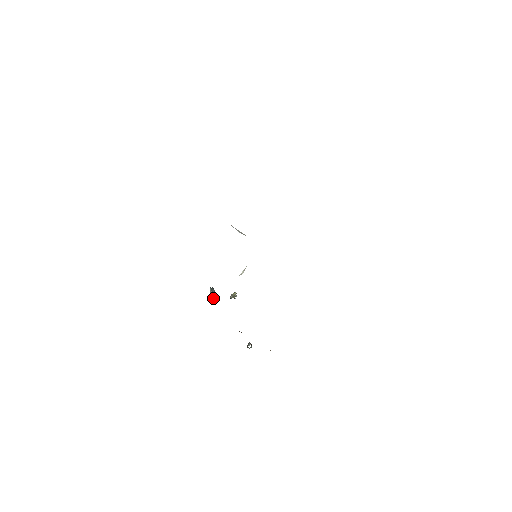
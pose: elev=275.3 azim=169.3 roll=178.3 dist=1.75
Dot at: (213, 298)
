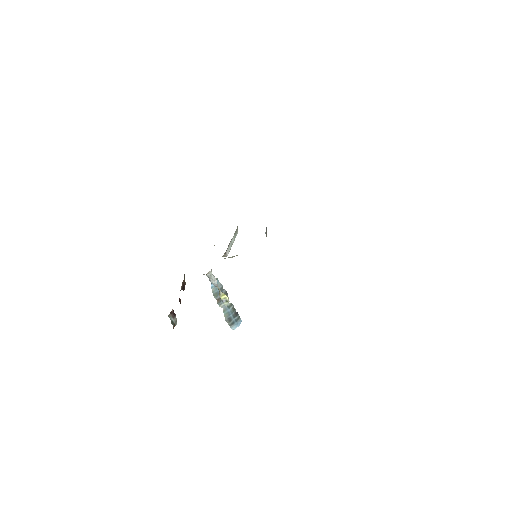
Dot at: (219, 302)
